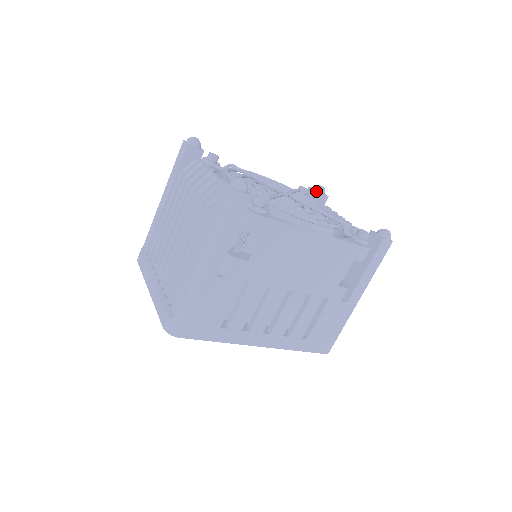
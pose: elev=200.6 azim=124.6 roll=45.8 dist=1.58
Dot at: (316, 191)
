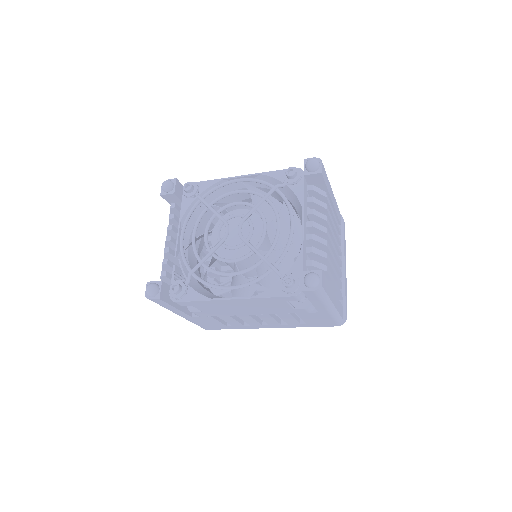
Dot at: (304, 172)
